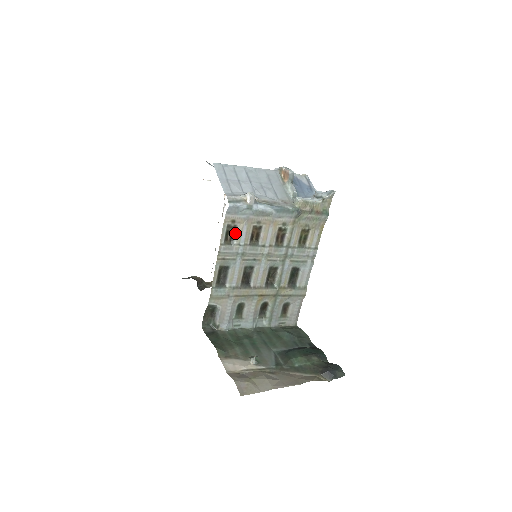
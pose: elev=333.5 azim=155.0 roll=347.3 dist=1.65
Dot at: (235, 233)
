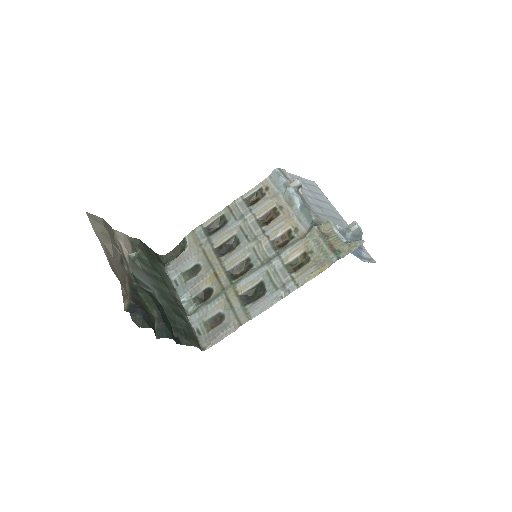
Dot at: (259, 201)
